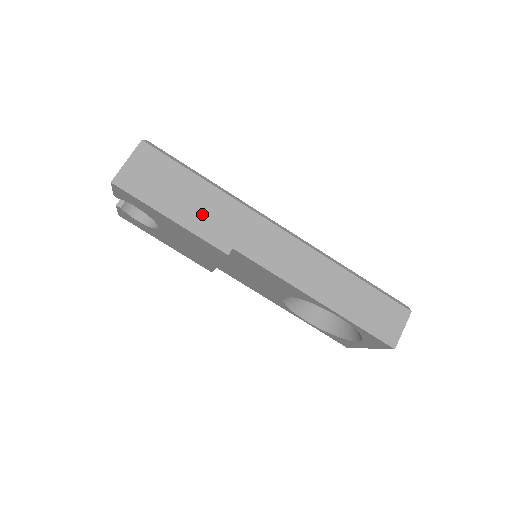
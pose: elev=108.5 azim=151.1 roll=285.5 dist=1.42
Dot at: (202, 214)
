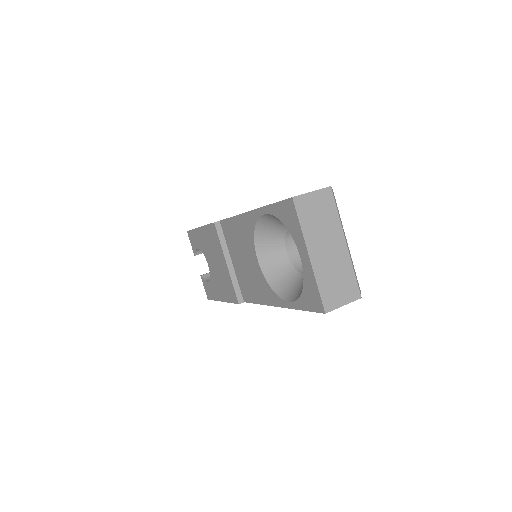
Dot at: occluded
